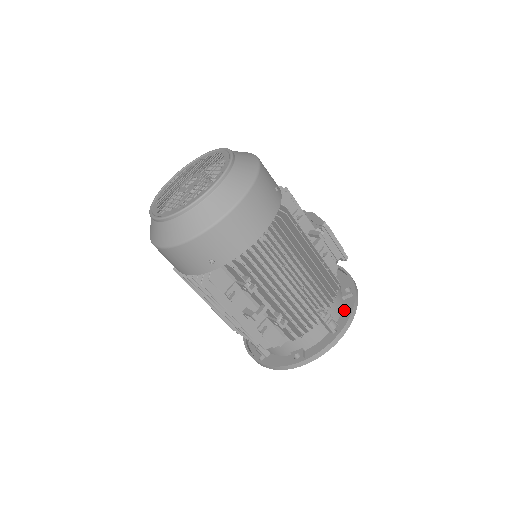
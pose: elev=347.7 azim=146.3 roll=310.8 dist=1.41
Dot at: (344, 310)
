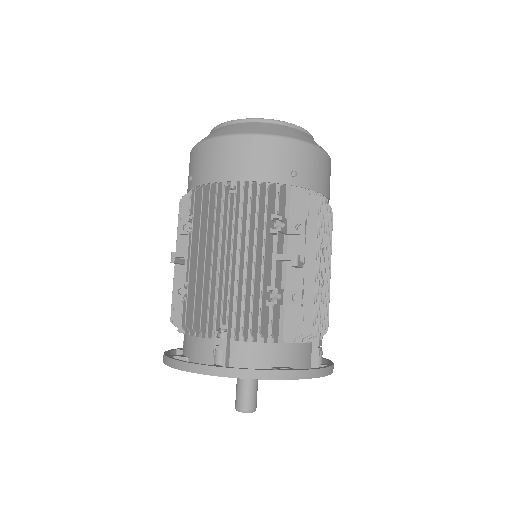
Dot at: occluded
